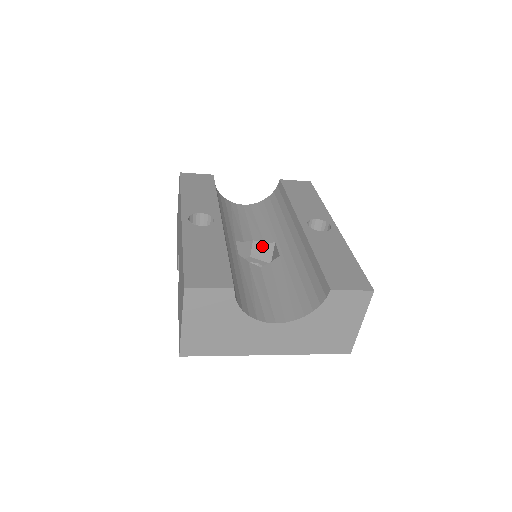
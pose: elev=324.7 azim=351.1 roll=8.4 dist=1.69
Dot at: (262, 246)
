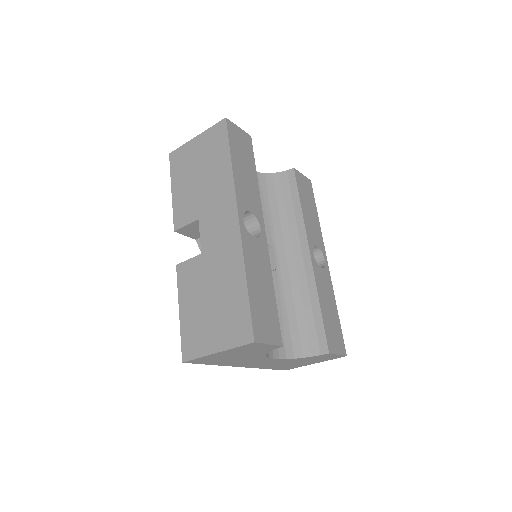
Dot at: occluded
